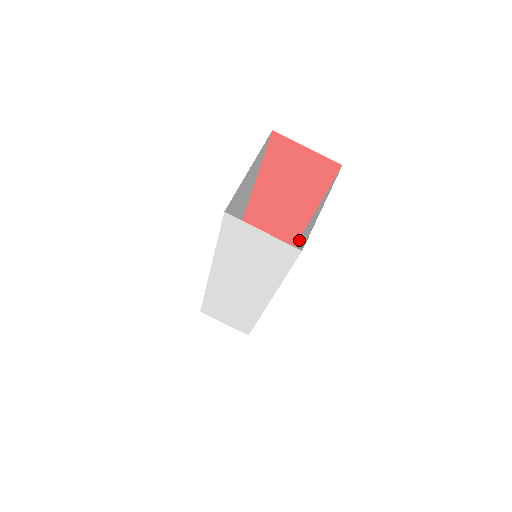
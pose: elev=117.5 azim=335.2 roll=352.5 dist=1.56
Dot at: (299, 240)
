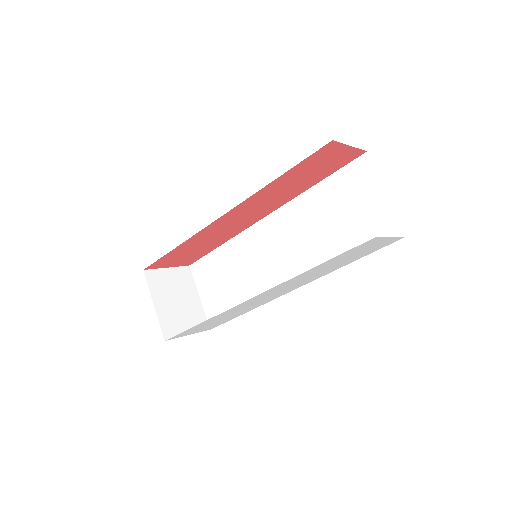
Dot at: (278, 222)
